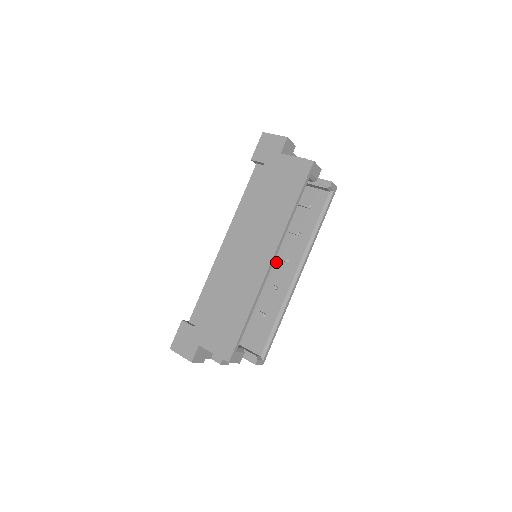
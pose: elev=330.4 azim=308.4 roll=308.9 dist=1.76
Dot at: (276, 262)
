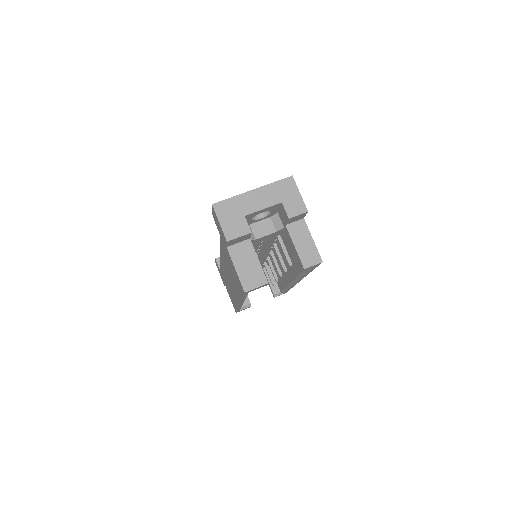
Dot at: (283, 256)
